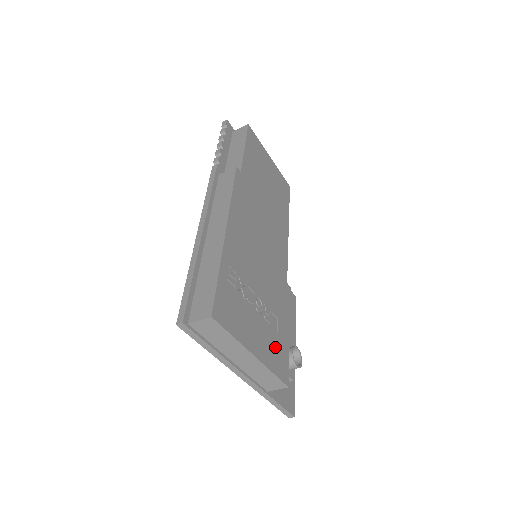
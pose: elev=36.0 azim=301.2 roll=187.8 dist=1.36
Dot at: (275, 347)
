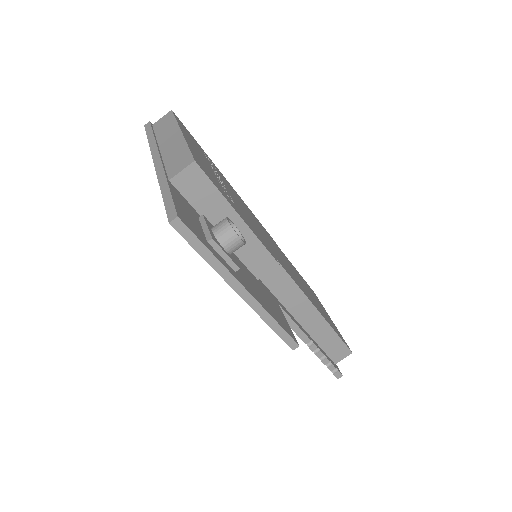
Dot at: (210, 174)
